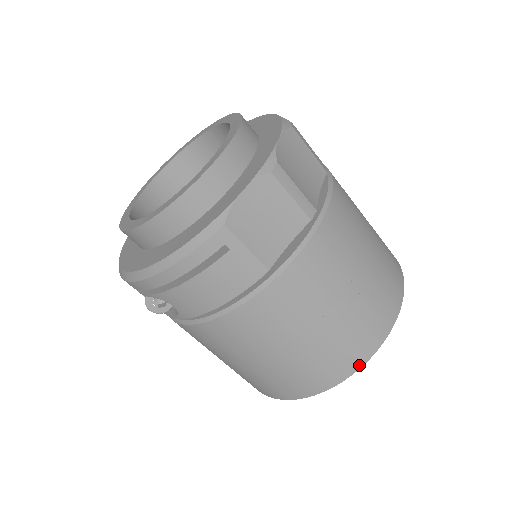
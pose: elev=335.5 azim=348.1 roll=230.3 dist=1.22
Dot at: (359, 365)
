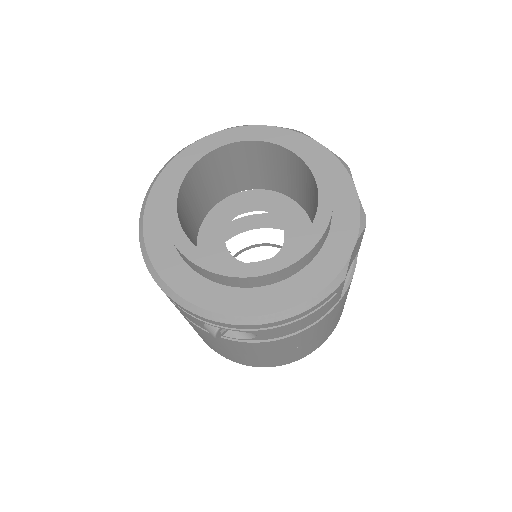
Dot at: occluded
